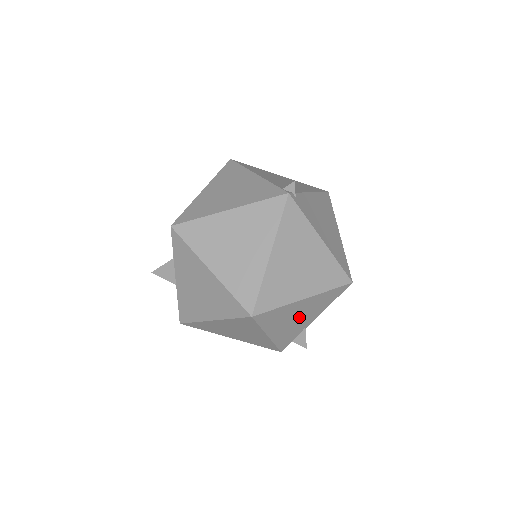
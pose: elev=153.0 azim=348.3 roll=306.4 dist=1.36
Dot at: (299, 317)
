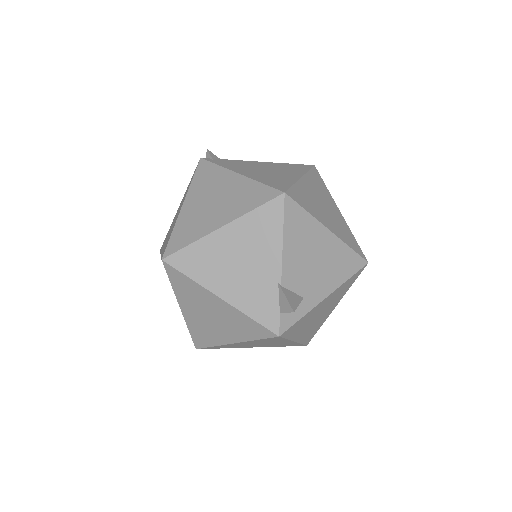
Dot at: (245, 261)
